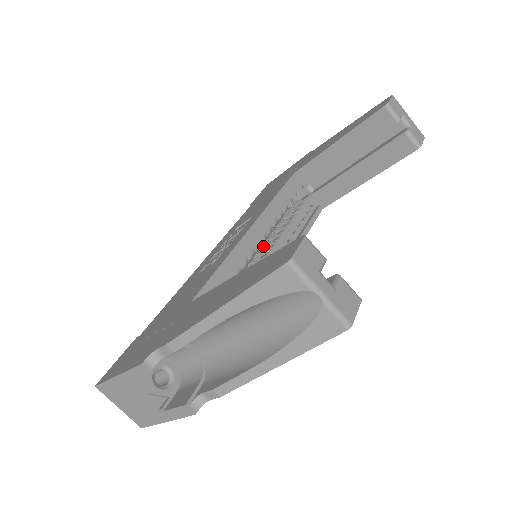
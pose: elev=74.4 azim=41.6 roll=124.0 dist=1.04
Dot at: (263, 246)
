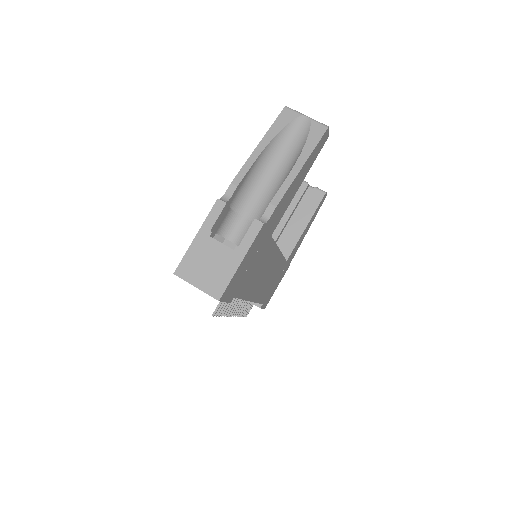
Dot at: occluded
